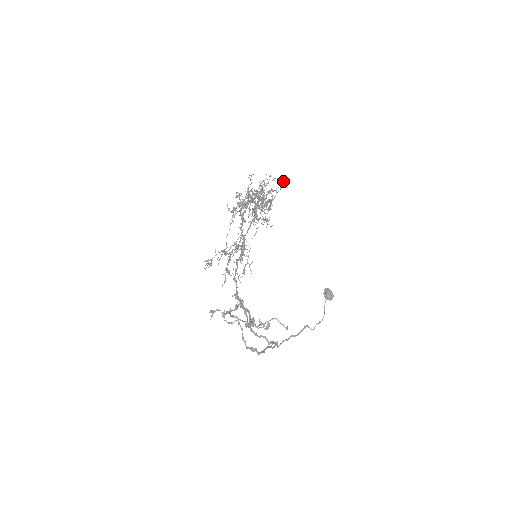
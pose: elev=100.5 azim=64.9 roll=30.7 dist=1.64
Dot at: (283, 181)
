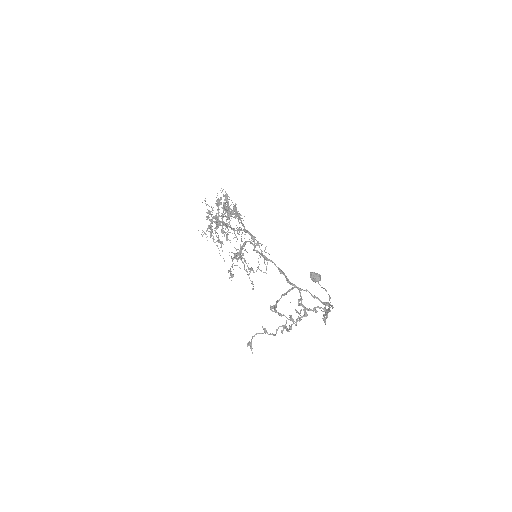
Dot at: occluded
